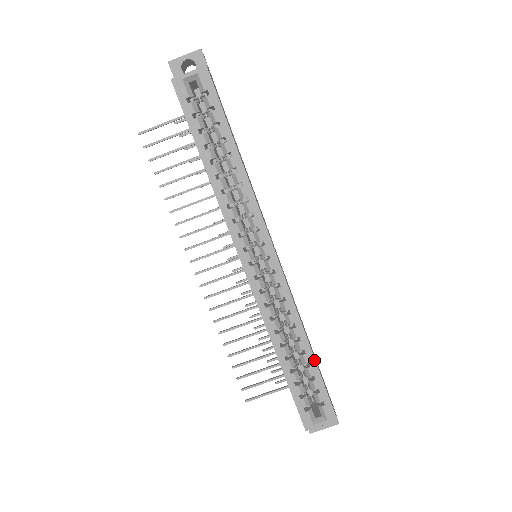
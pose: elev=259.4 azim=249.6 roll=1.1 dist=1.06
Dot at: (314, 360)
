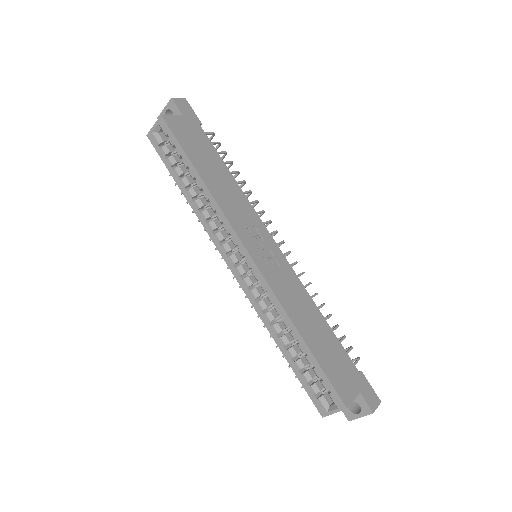
Dot at: (308, 349)
